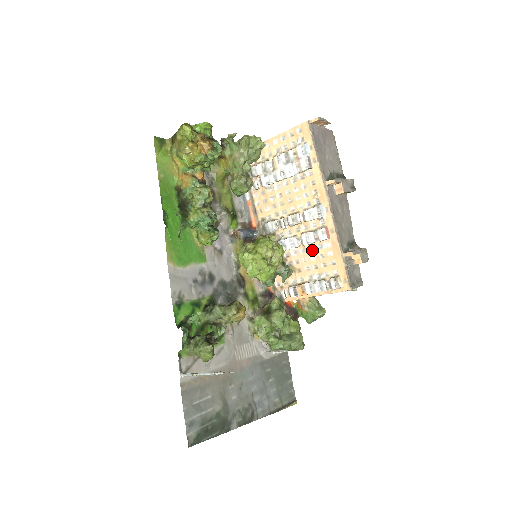
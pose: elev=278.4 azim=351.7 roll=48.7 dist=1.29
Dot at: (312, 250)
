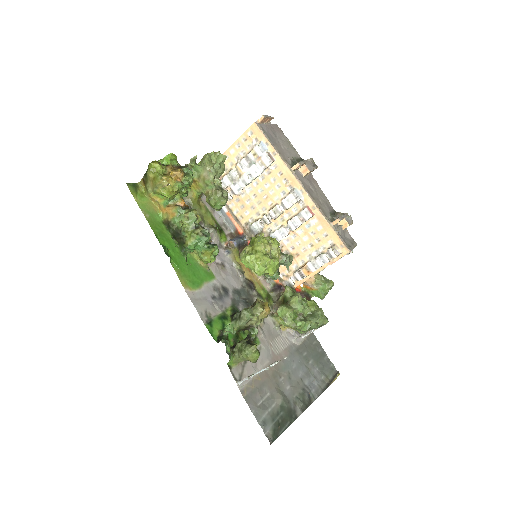
Dot at: (302, 232)
